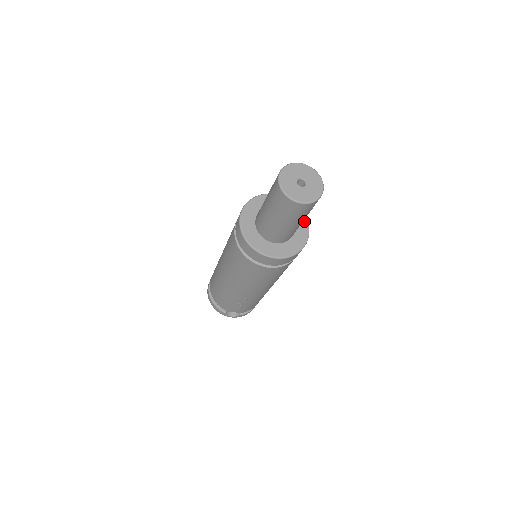
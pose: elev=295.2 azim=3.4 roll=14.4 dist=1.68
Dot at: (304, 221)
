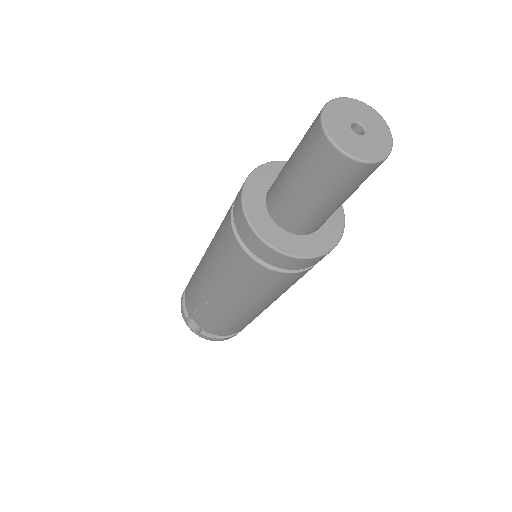
Dot at: (337, 232)
